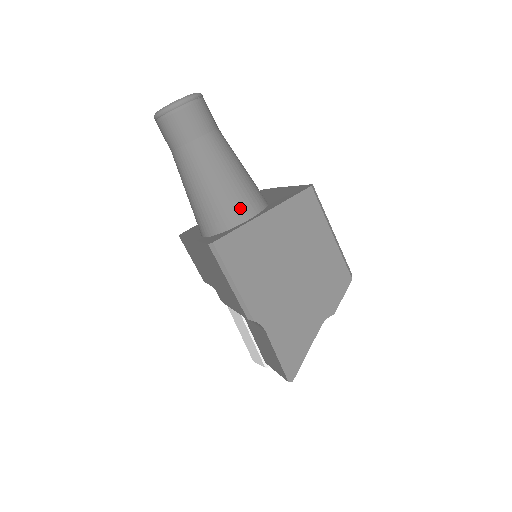
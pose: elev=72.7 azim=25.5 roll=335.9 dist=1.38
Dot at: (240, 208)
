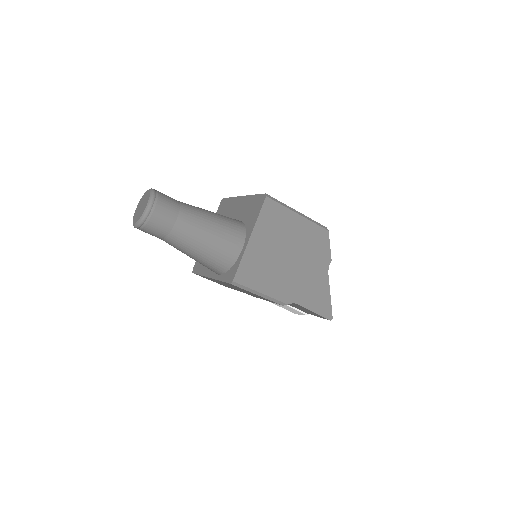
Dot at: (232, 245)
